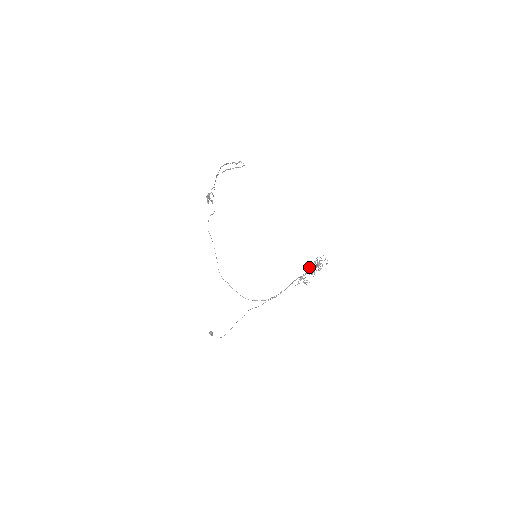
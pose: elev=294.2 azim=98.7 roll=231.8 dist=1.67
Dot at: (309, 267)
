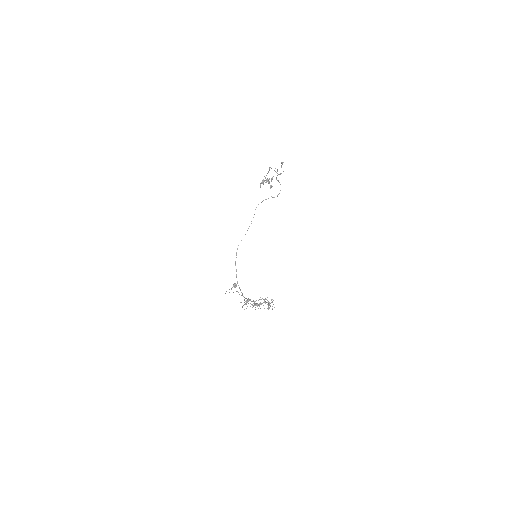
Dot at: (260, 299)
